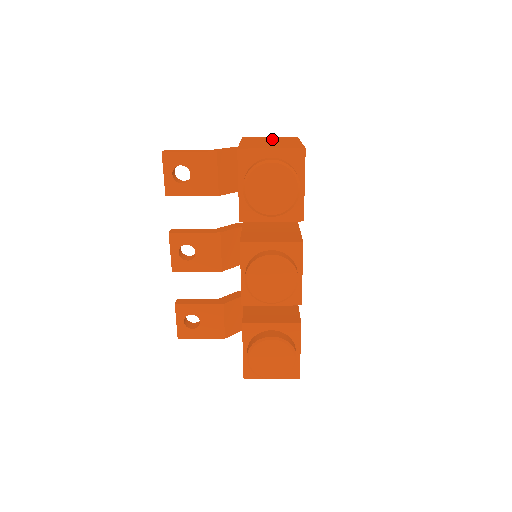
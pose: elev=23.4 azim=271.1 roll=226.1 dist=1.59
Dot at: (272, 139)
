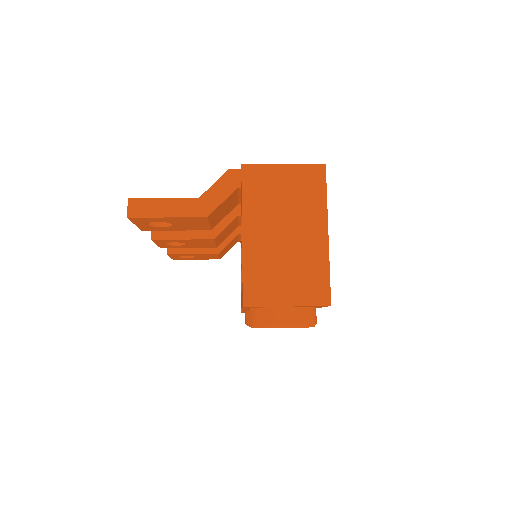
Dot at: (288, 201)
